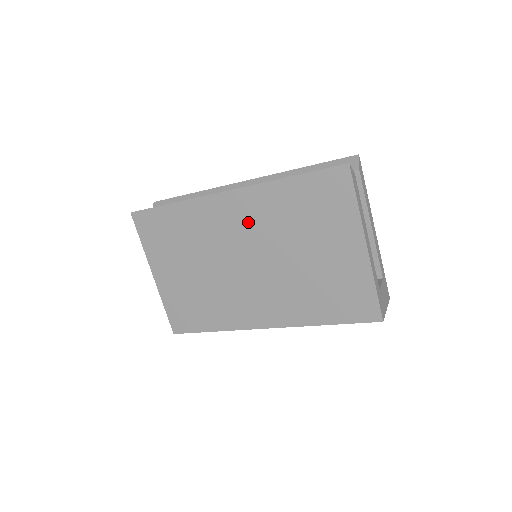
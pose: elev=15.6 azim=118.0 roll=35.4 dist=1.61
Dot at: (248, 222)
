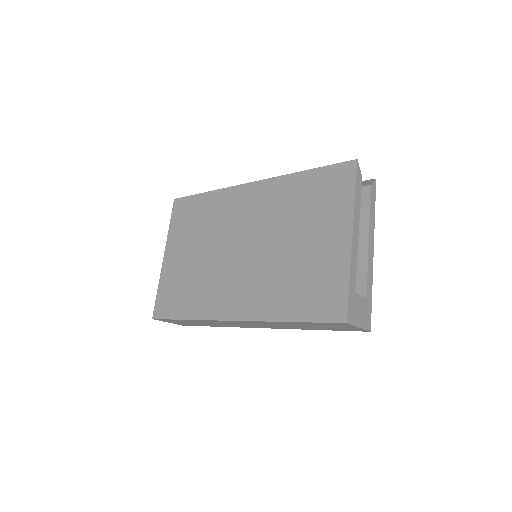
Dot at: (258, 209)
